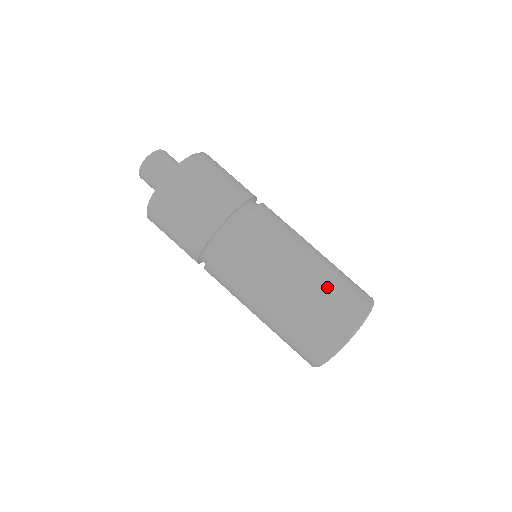
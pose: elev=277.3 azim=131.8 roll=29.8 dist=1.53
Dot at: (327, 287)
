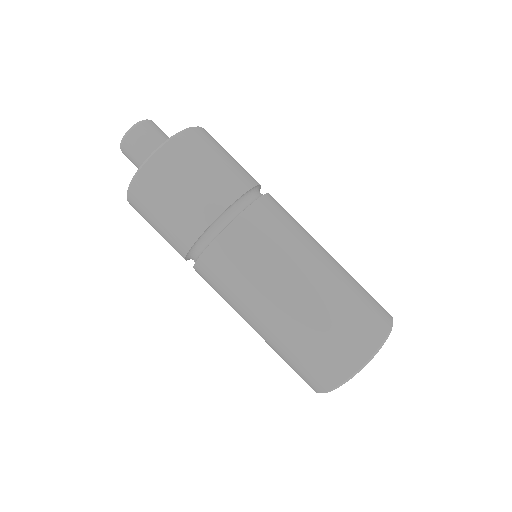
Dot at: (349, 291)
